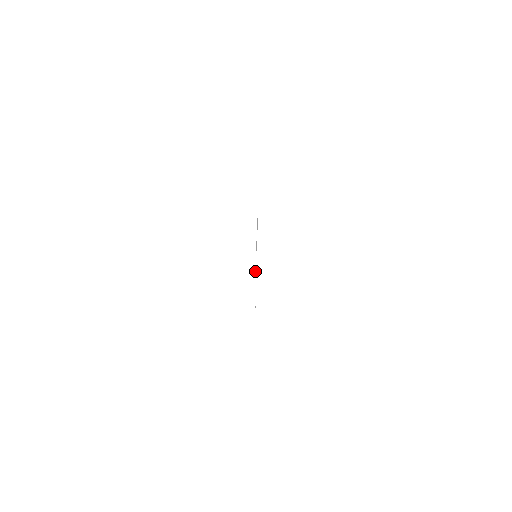
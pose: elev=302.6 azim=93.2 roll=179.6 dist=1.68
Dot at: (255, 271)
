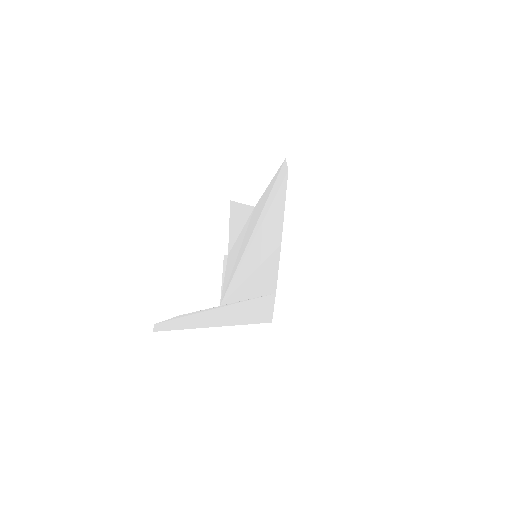
Dot at: (240, 285)
